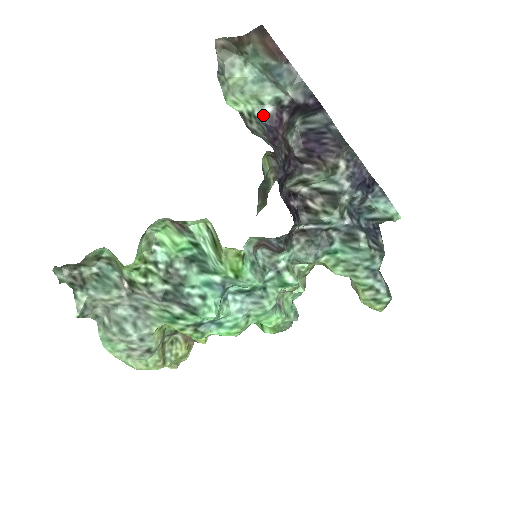
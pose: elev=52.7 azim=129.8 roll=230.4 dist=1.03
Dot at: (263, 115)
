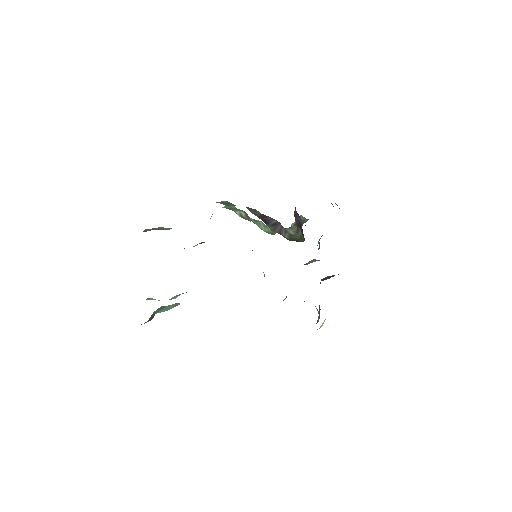
Dot at: occluded
